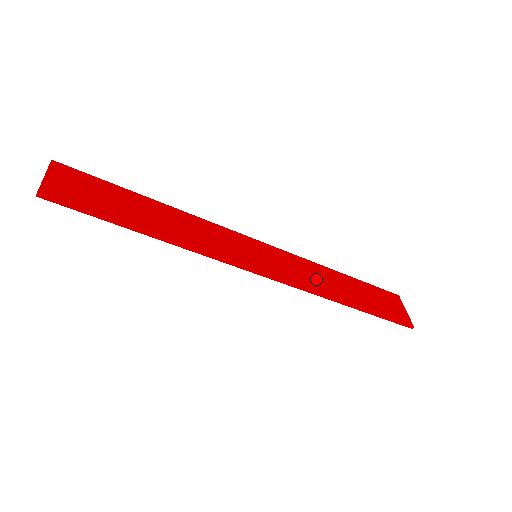
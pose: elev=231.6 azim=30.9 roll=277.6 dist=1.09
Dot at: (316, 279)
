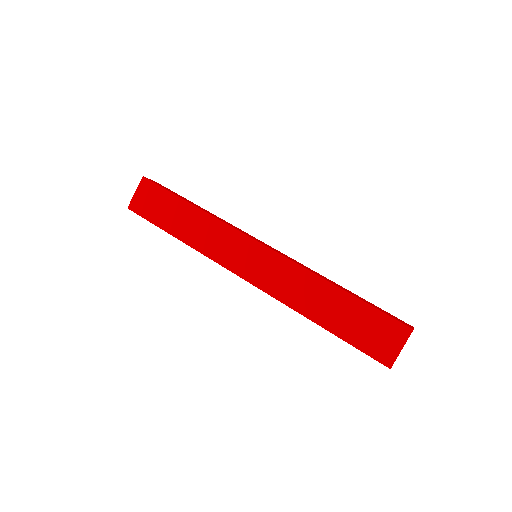
Dot at: (295, 291)
